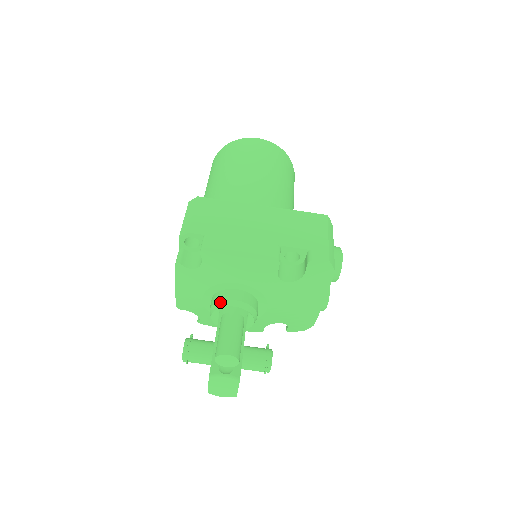
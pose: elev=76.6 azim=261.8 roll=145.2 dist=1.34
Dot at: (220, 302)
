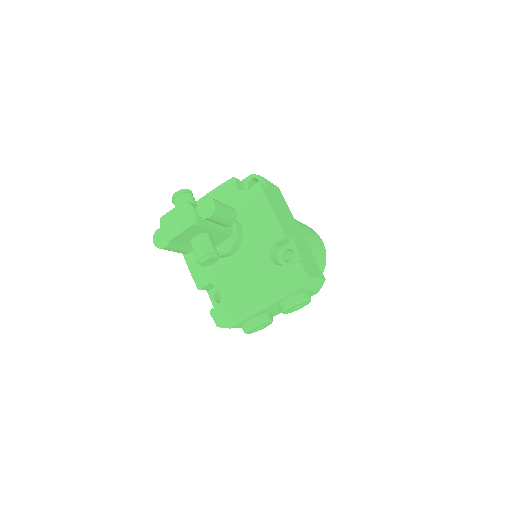
Dot at: occluded
